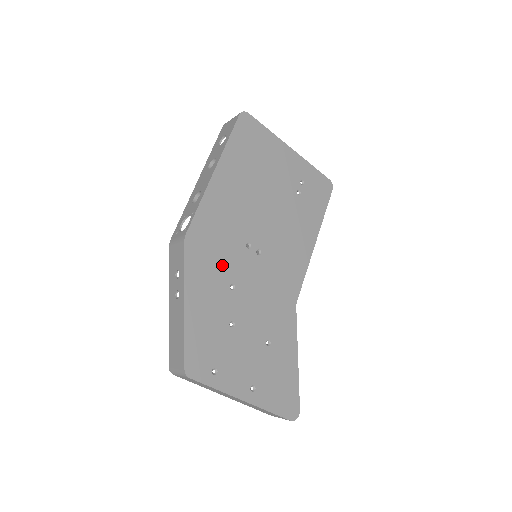
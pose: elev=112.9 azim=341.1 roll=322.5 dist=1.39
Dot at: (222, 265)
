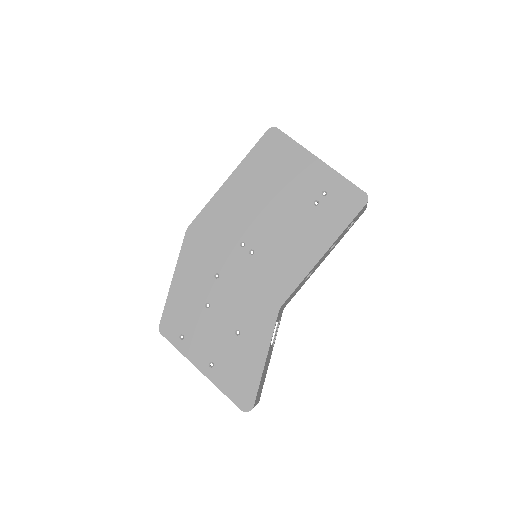
Dot at: (213, 256)
